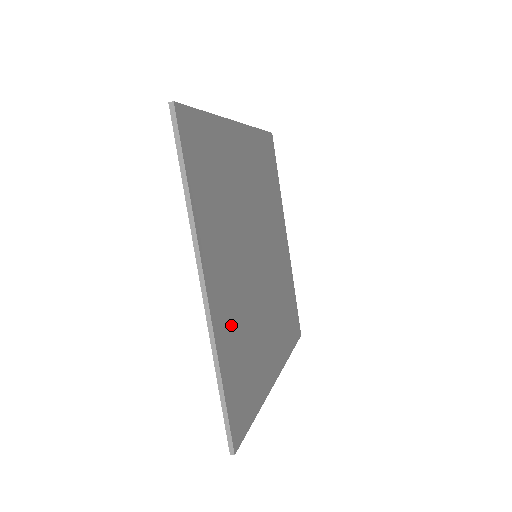
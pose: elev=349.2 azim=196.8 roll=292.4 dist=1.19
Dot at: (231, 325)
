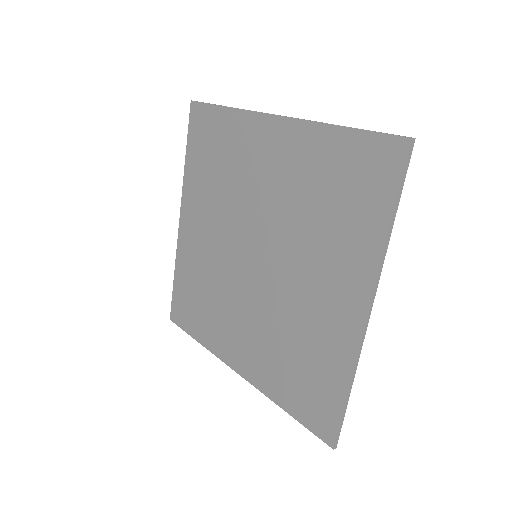
Dot at: (326, 336)
